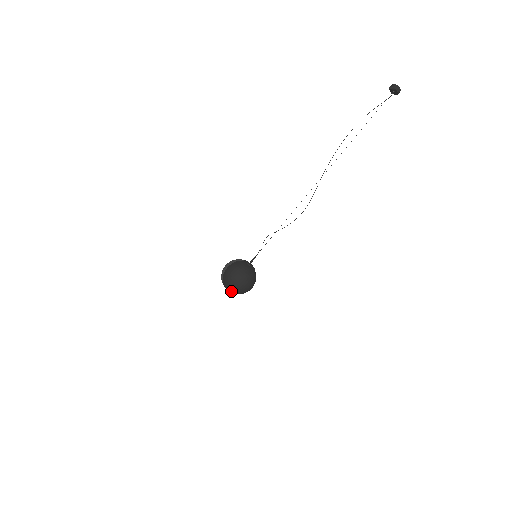
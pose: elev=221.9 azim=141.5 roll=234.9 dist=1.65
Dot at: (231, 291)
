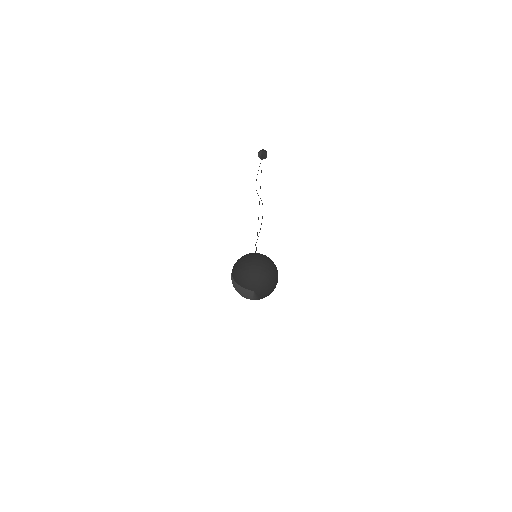
Dot at: (254, 280)
